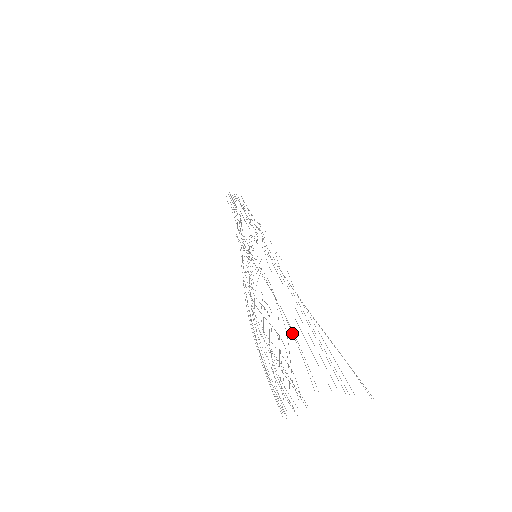
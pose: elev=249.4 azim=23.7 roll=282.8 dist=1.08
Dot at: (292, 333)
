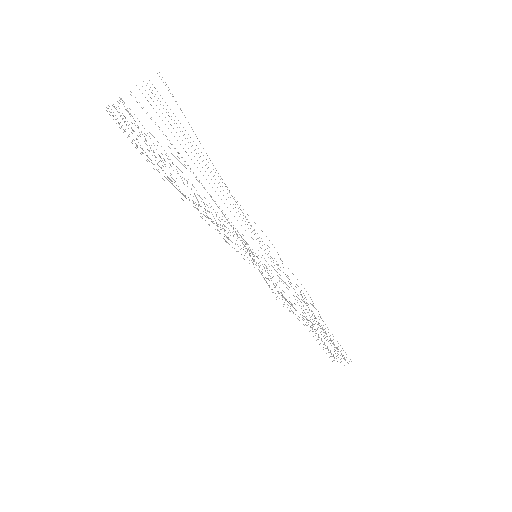
Dot at: occluded
